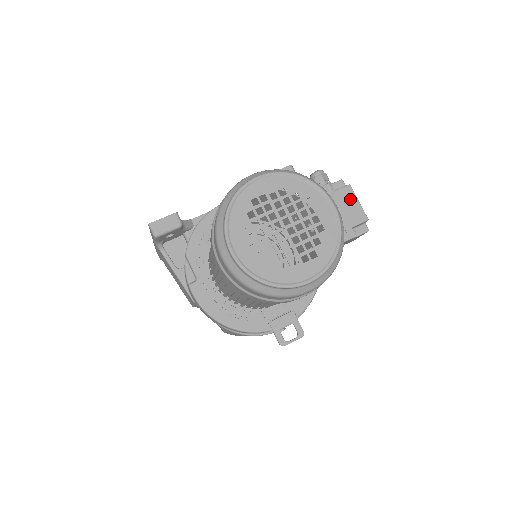
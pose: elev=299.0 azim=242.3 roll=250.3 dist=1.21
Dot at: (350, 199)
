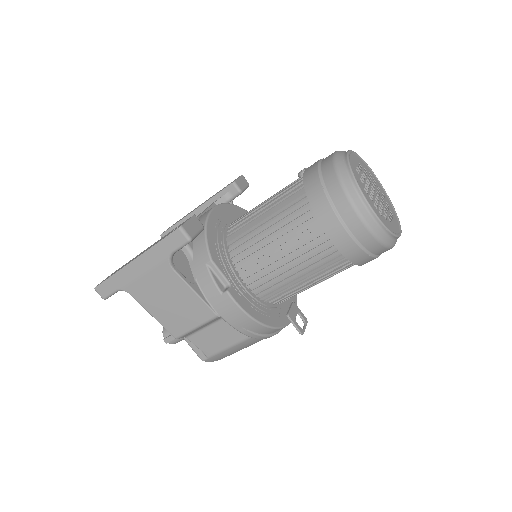
Dot at: occluded
